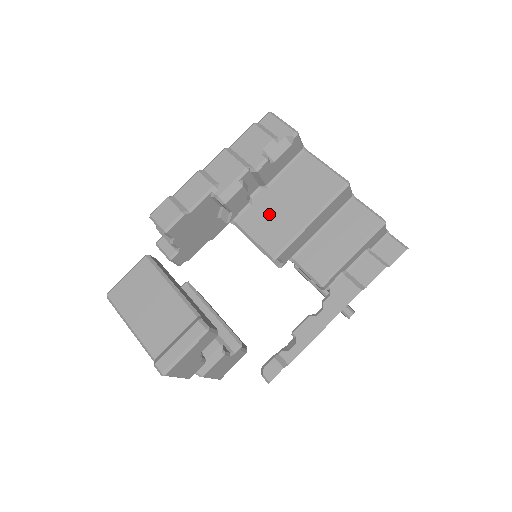
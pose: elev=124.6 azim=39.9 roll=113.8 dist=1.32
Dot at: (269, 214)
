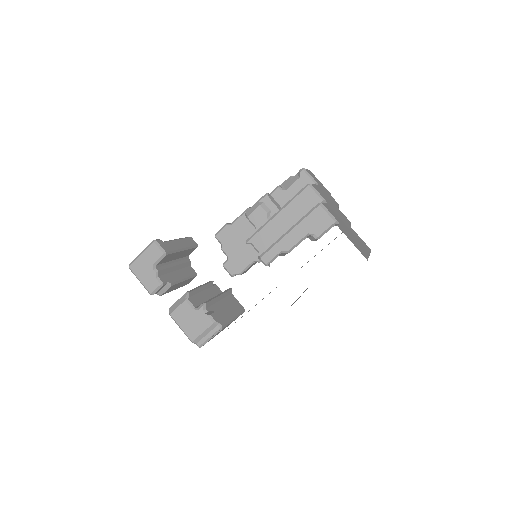
Dot at: occluded
